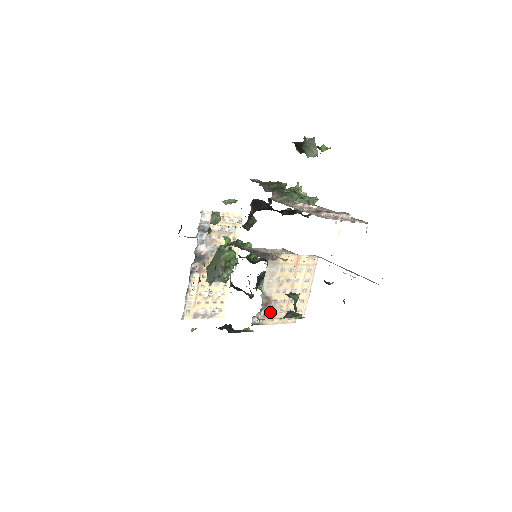
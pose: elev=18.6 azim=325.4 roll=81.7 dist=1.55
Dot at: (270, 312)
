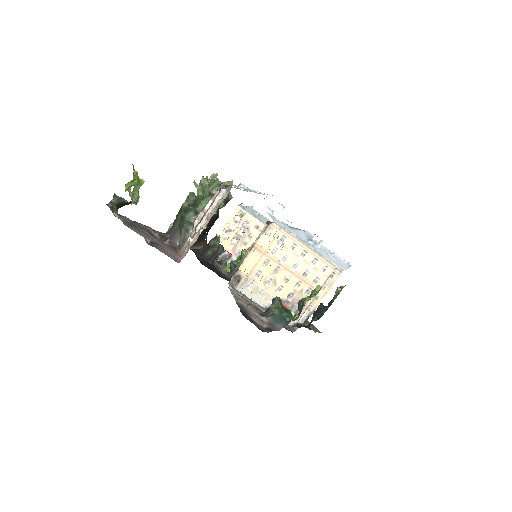
Dot at: occluded
